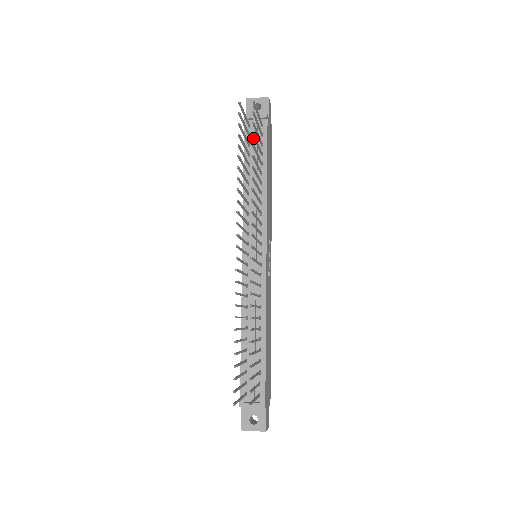
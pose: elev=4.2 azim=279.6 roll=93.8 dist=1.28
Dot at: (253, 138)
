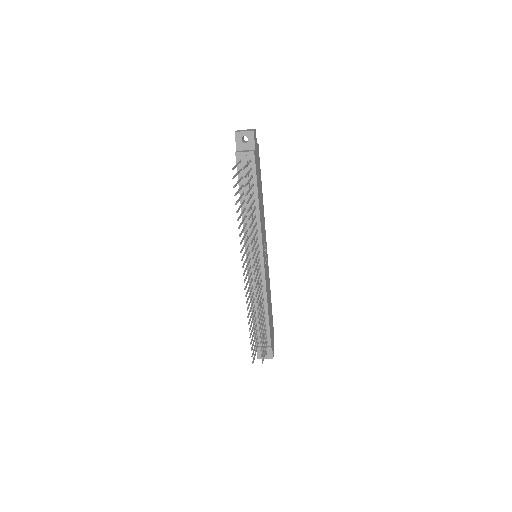
Dot at: (245, 173)
